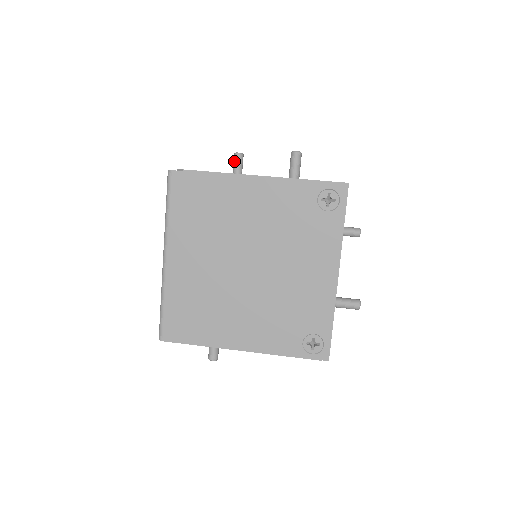
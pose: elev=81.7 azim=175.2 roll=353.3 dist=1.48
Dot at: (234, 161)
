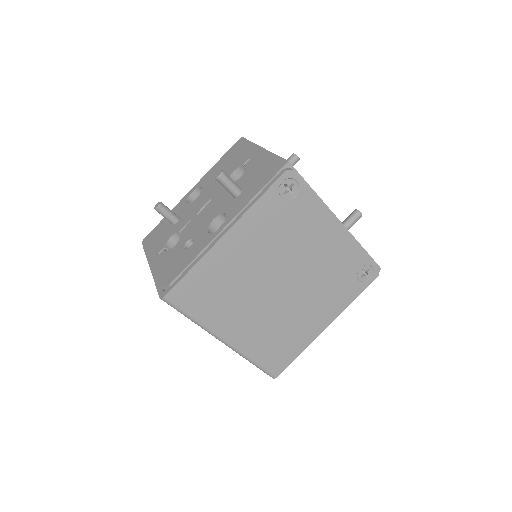
Dot at: (162, 215)
